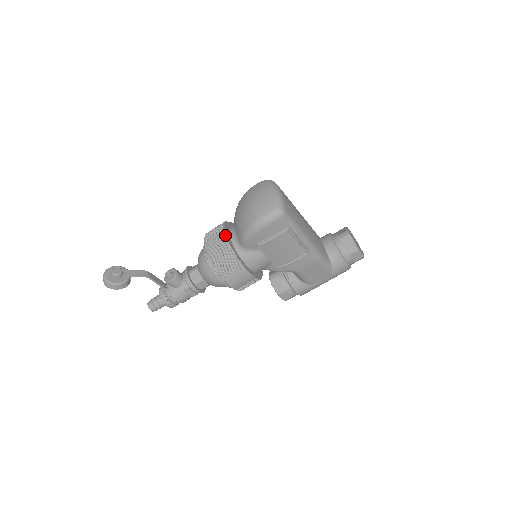
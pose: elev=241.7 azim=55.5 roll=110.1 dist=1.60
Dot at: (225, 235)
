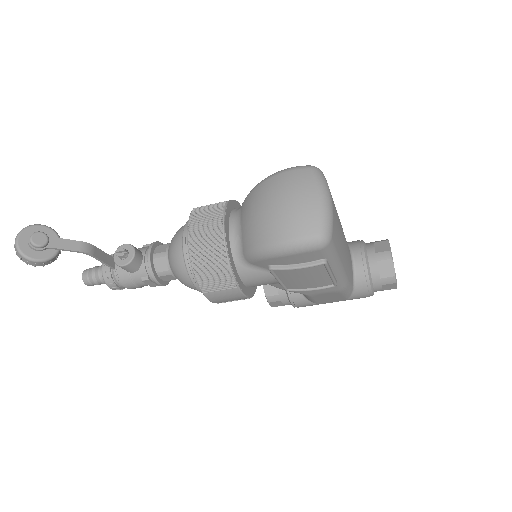
Dot at: (223, 234)
